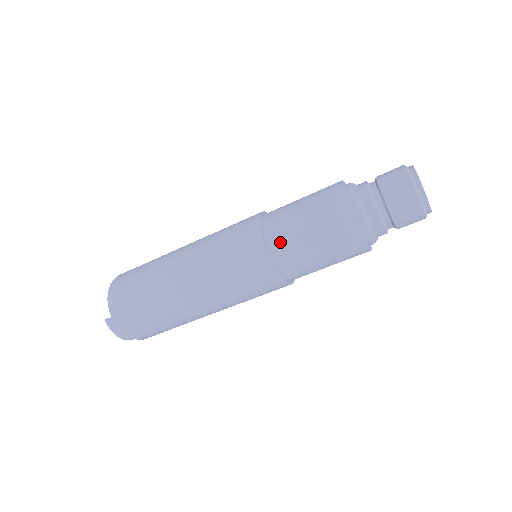
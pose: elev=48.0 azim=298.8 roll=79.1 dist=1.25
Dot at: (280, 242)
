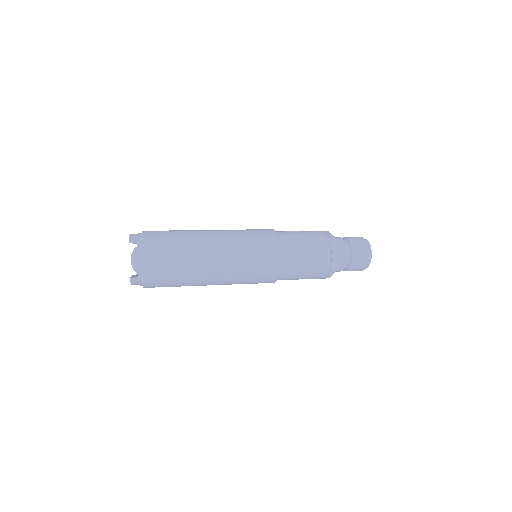
Dot at: (288, 271)
